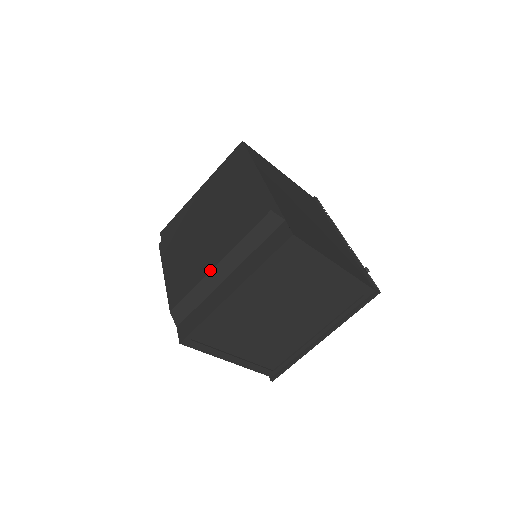
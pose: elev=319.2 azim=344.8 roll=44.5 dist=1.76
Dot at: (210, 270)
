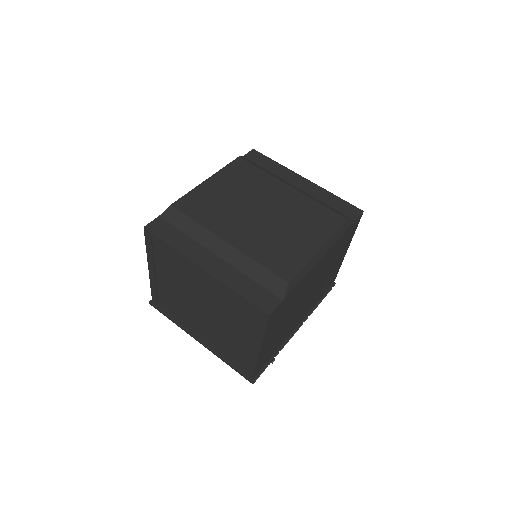
Dot at: (219, 236)
